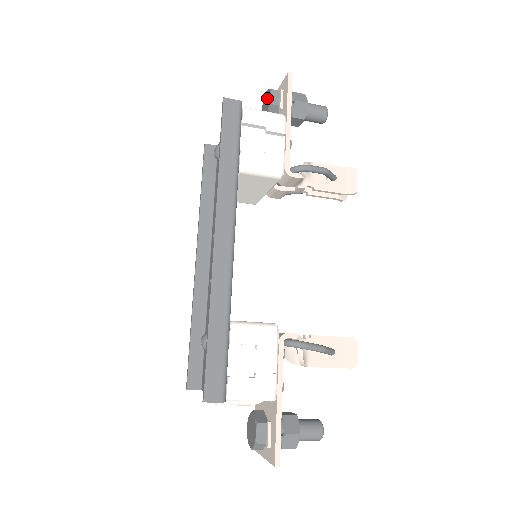
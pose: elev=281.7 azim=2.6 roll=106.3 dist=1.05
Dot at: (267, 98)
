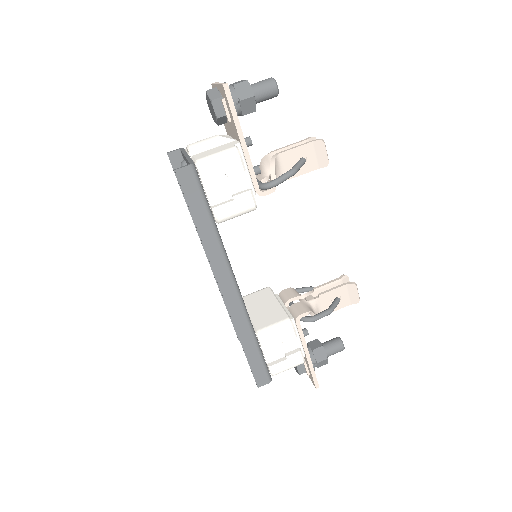
Dot at: (210, 105)
